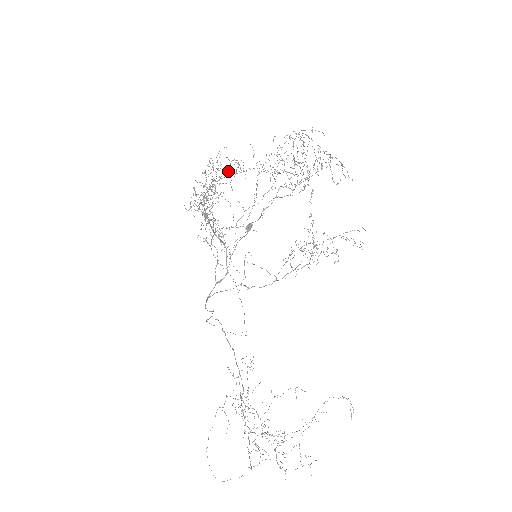
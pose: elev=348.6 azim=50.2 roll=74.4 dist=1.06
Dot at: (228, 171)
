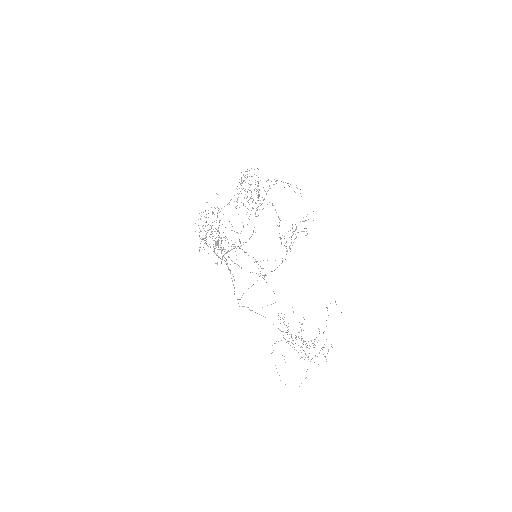
Dot at: occluded
